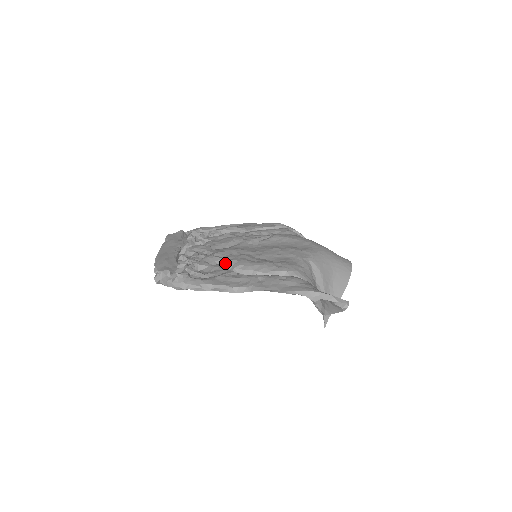
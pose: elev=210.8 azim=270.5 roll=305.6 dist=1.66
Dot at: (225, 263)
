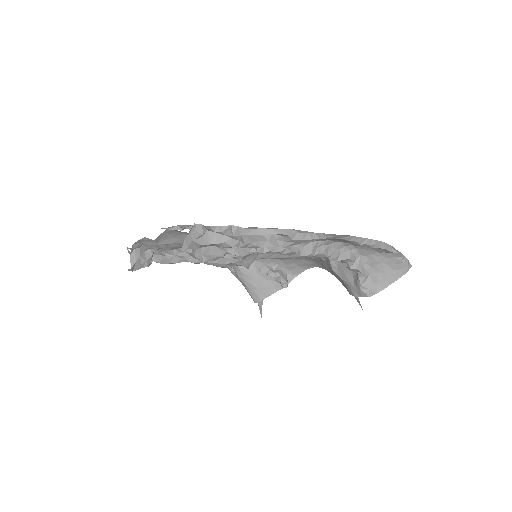
Dot at: occluded
